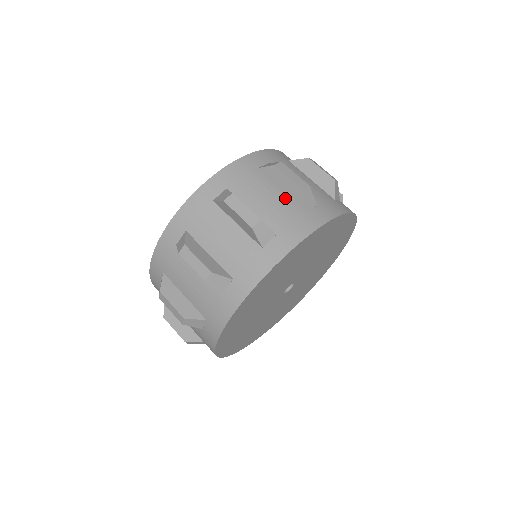
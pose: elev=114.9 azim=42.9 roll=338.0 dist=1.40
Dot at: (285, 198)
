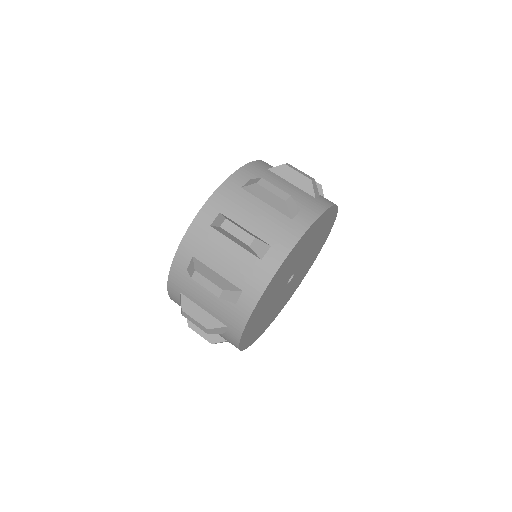
Dot at: (272, 210)
